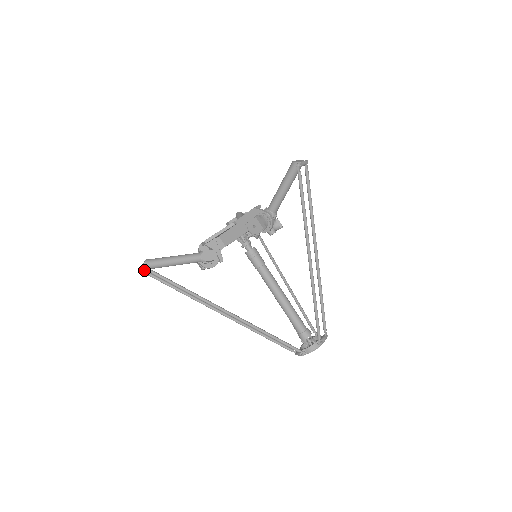
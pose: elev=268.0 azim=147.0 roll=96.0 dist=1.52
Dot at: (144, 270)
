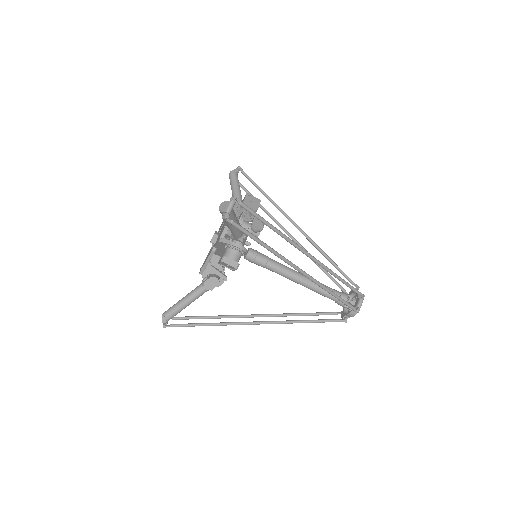
Dot at: (165, 327)
